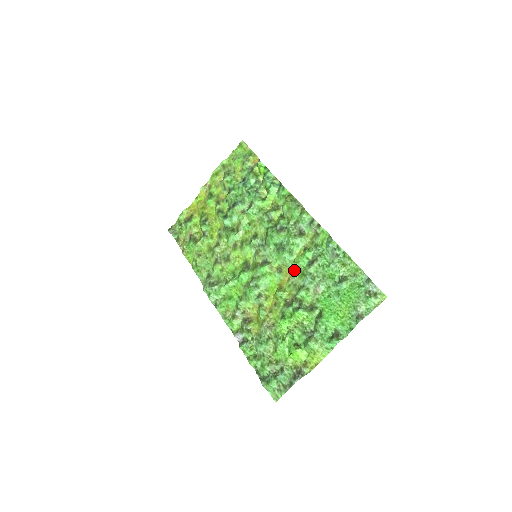
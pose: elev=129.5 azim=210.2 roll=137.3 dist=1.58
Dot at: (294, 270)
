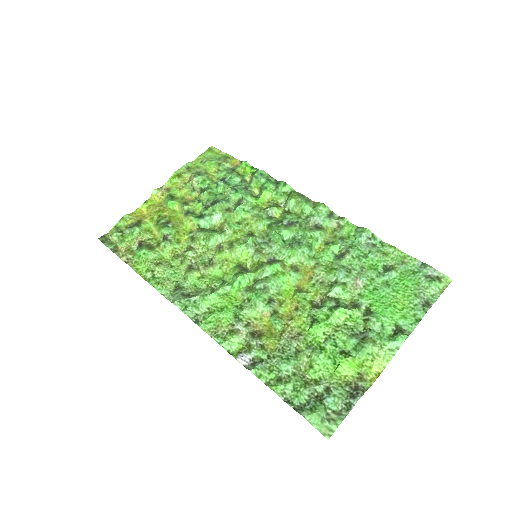
Dot at: (317, 266)
